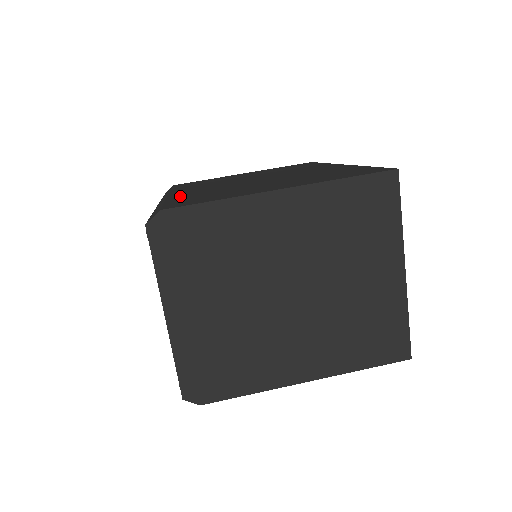
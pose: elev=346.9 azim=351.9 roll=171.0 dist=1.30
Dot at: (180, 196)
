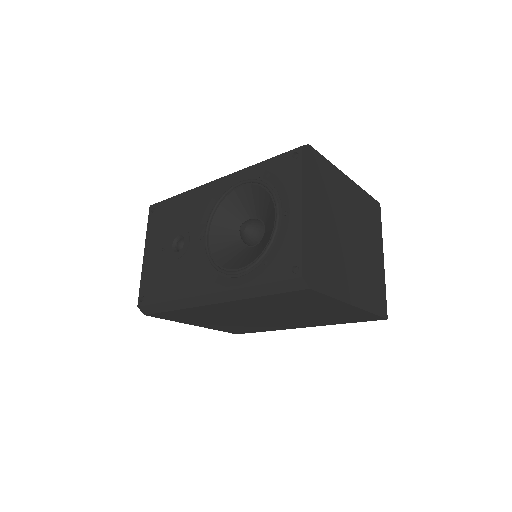
Dot at: occluded
